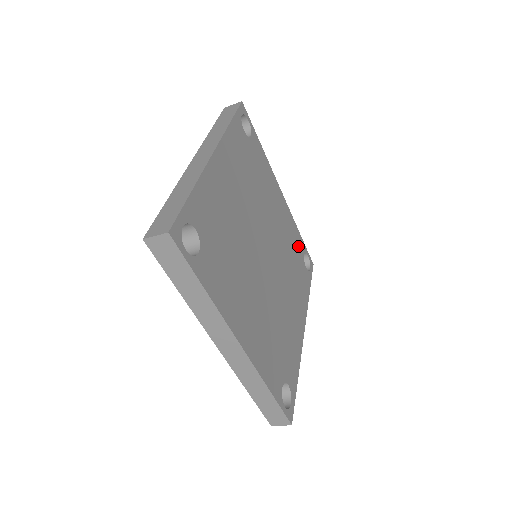
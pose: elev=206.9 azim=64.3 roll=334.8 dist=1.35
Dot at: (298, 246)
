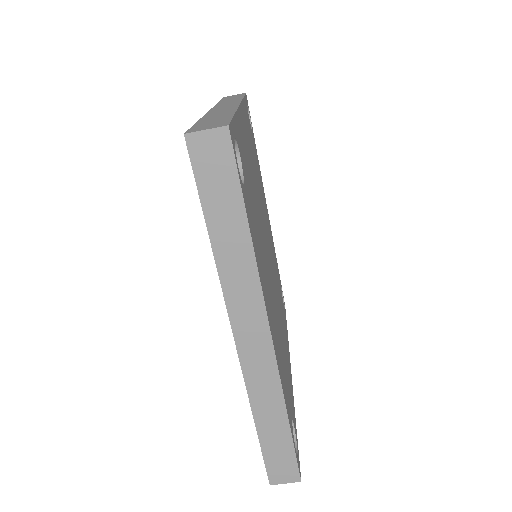
Dot at: (278, 274)
